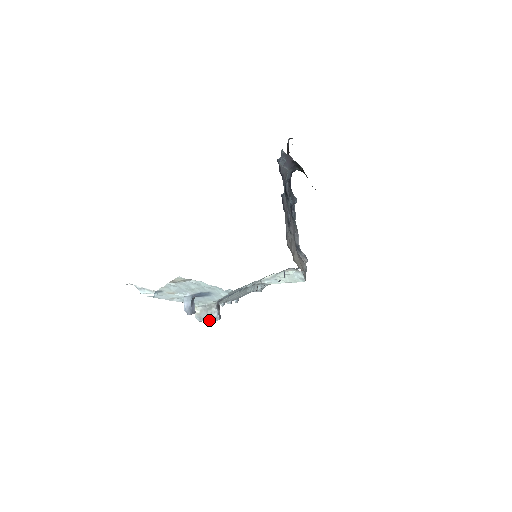
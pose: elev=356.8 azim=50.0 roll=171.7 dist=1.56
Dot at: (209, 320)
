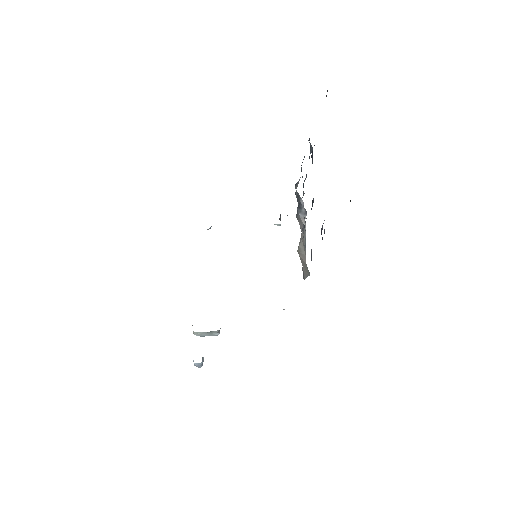
Dot at: occluded
